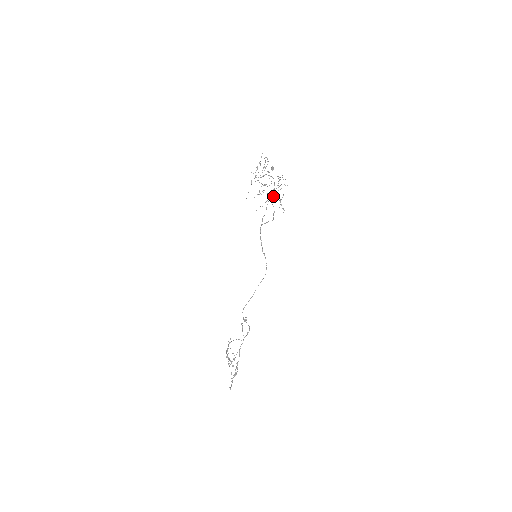
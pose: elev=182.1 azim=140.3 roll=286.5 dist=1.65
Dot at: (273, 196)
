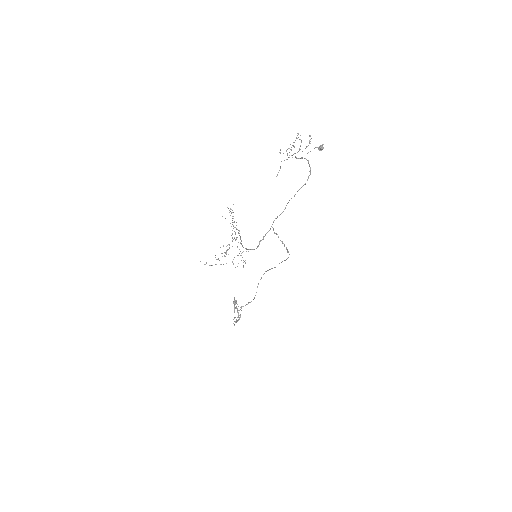
Dot at: occluded
